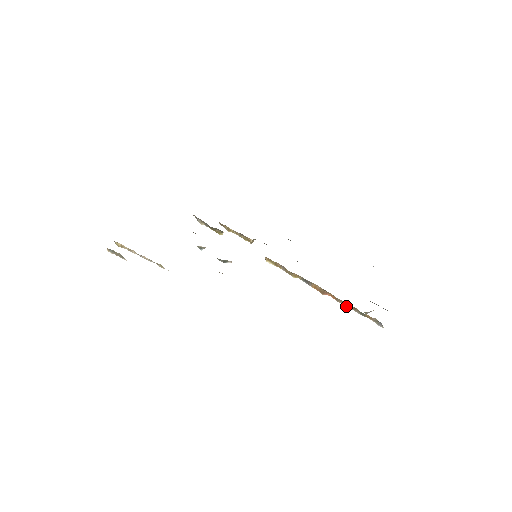
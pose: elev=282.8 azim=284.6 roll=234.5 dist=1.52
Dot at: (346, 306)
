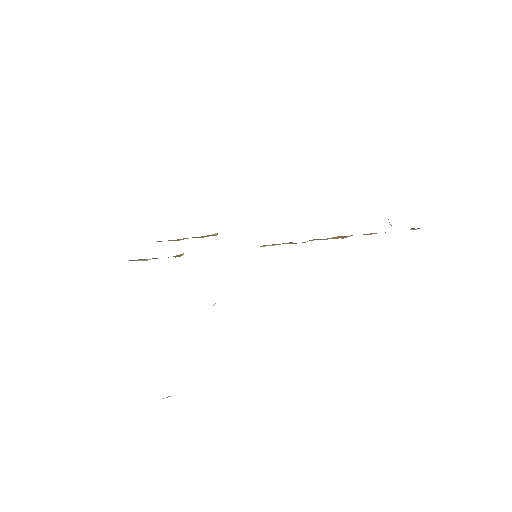
Dot at: occluded
